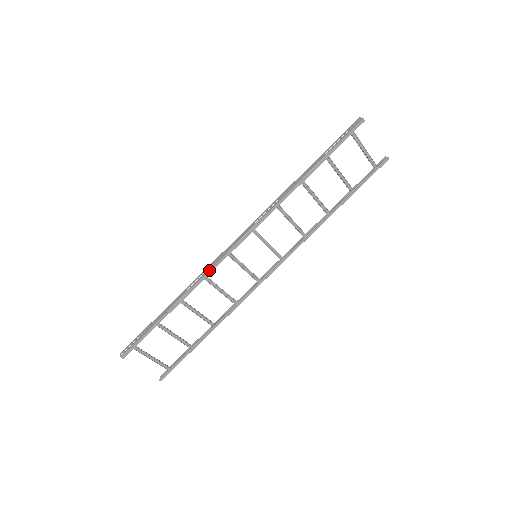
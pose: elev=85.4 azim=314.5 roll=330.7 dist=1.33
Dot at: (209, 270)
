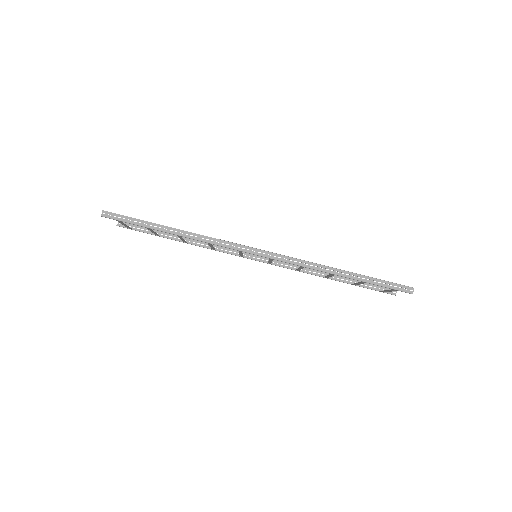
Dot at: (217, 245)
